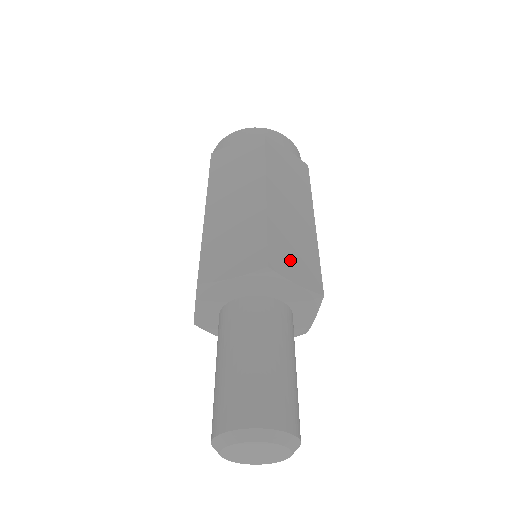
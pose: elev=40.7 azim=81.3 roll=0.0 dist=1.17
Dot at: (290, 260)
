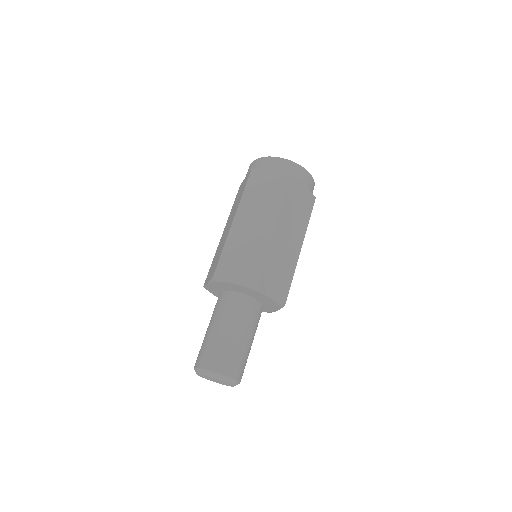
Dot at: (272, 281)
